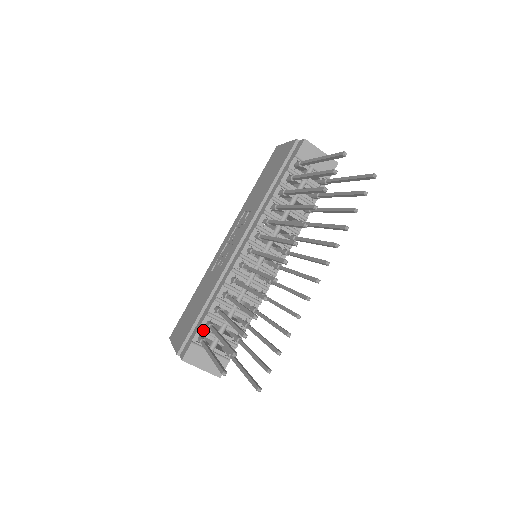
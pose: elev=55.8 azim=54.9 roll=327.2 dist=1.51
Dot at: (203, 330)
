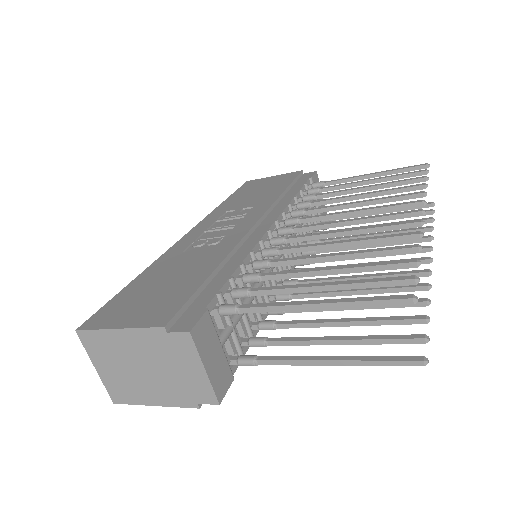
Dot at: (223, 299)
